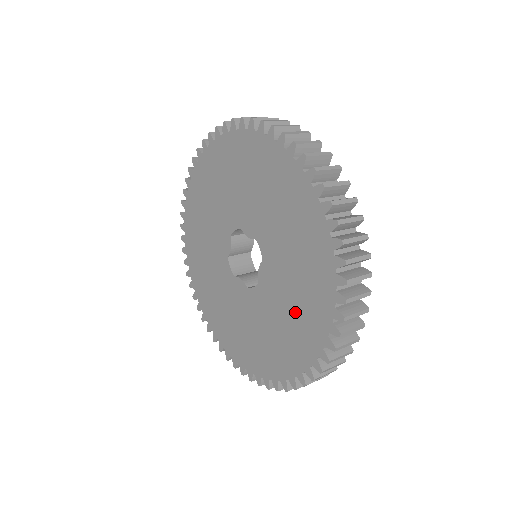
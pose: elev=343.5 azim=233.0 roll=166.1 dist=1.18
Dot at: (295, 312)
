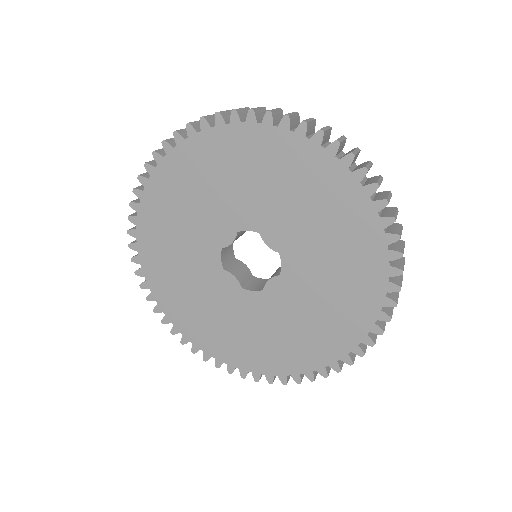
Dot at: (304, 331)
